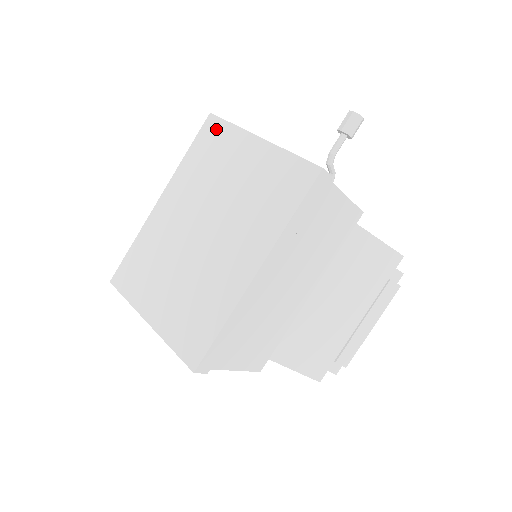
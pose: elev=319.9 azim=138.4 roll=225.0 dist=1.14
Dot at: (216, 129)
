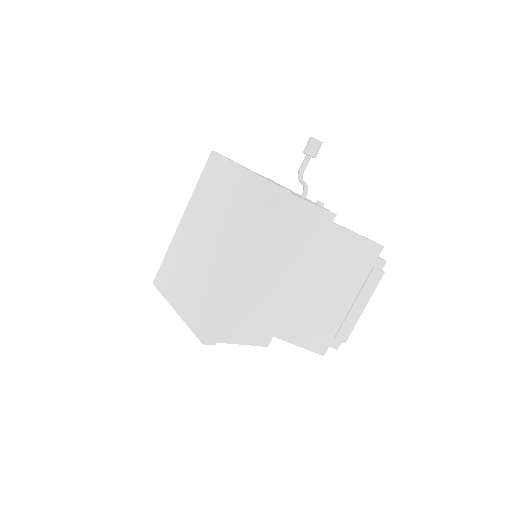
Dot at: (215, 163)
